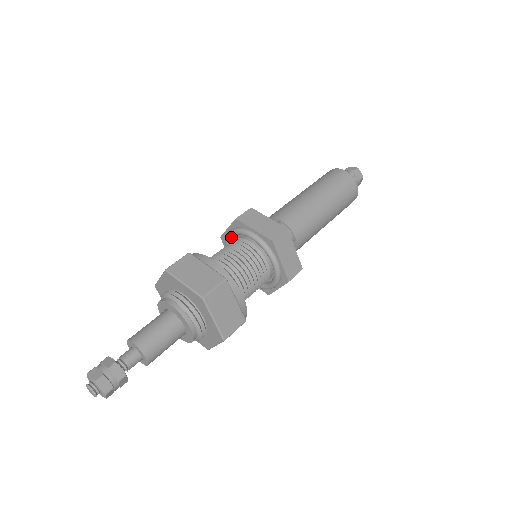
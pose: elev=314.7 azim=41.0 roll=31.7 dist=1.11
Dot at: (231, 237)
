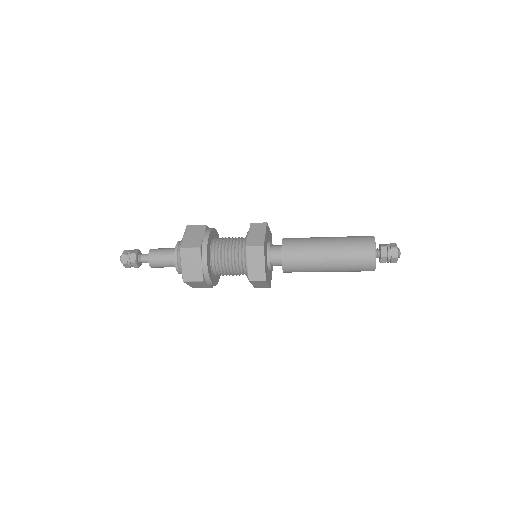
Dot at: occluded
